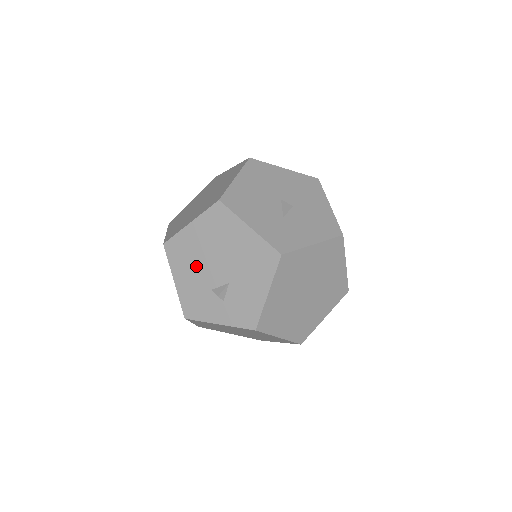
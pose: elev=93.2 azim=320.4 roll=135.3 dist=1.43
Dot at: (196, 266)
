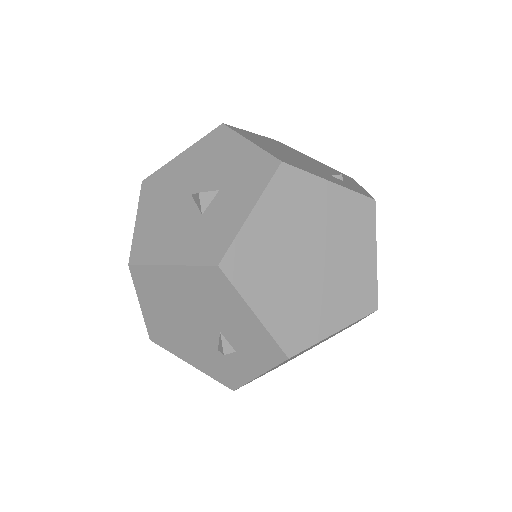
Dot at: (186, 339)
